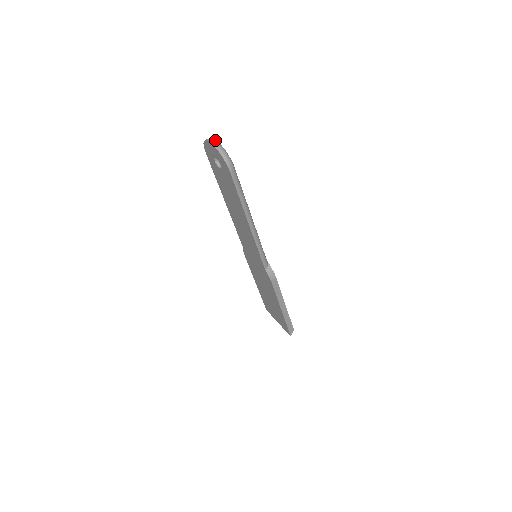
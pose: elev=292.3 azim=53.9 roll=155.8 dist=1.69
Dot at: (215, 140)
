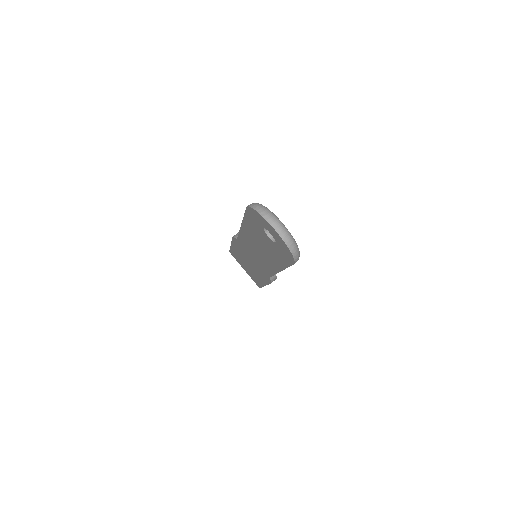
Dot at: (280, 223)
